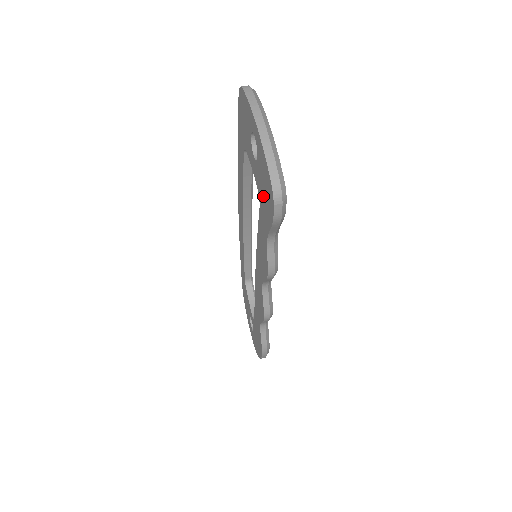
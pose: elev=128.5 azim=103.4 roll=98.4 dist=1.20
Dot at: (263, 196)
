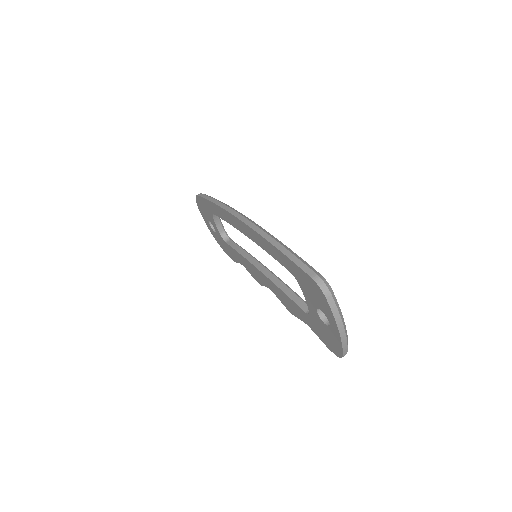
Dot at: (320, 329)
